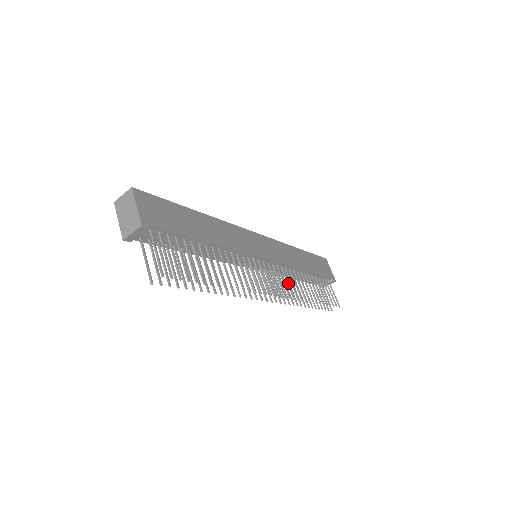
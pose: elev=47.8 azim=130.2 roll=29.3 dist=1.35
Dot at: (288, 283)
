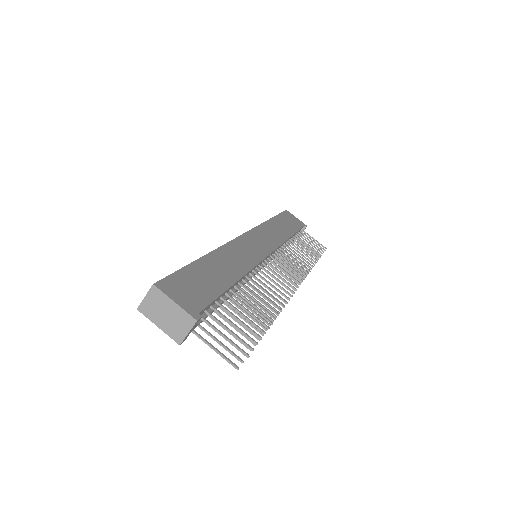
Dot at: (293, 262)
